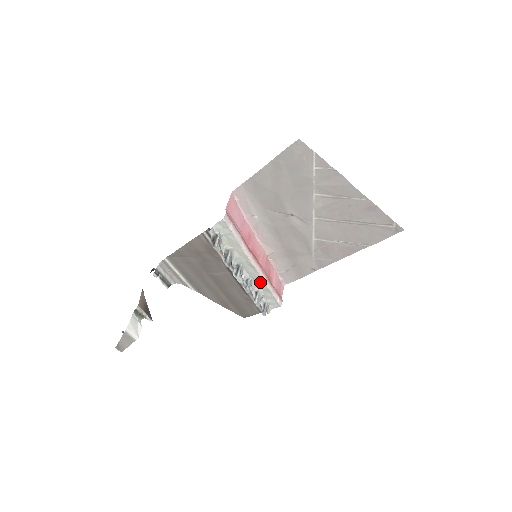
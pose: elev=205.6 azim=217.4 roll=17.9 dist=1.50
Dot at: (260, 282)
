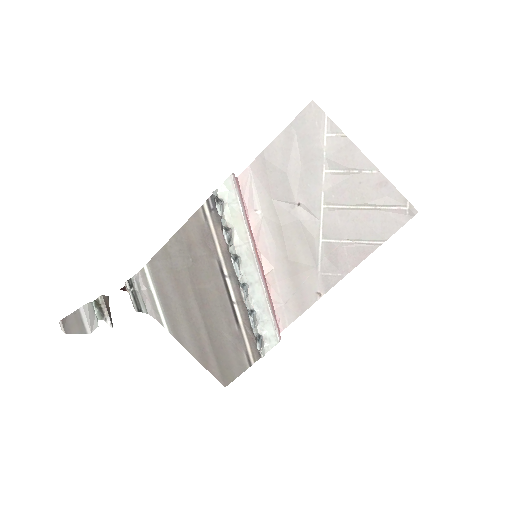
Dot at: (258, 291)
